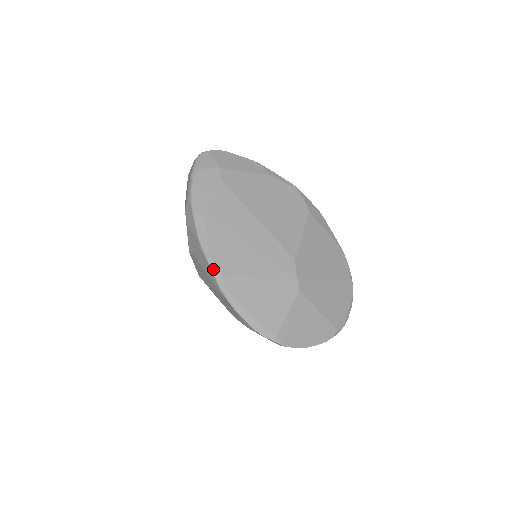
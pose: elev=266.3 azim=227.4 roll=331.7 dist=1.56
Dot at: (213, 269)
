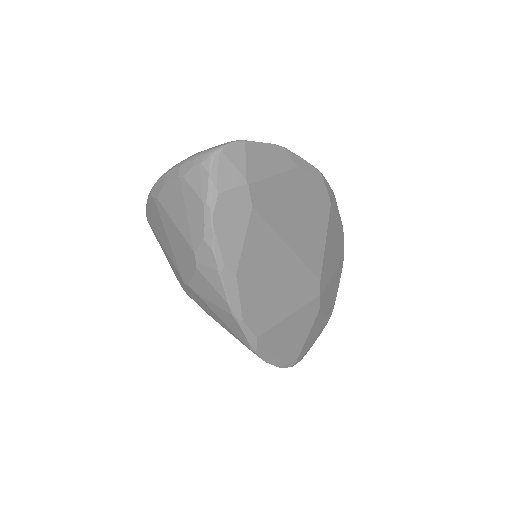
Dot at: (247, 334)
